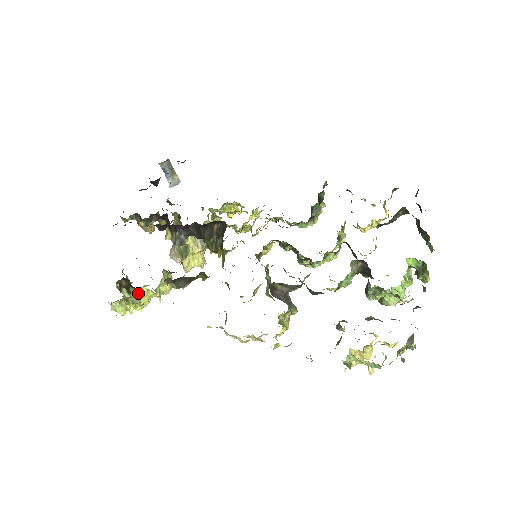
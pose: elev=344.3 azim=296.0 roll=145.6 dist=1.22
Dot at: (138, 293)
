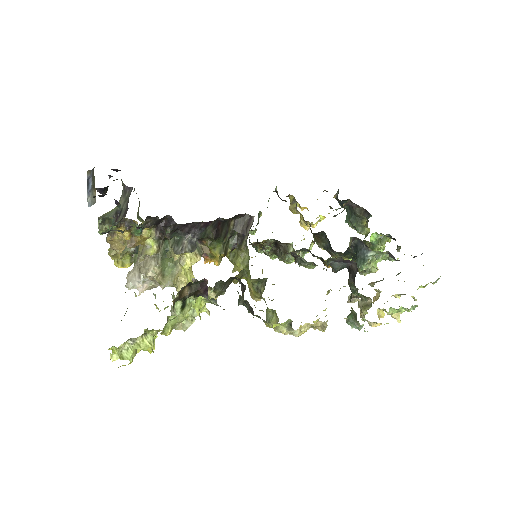
Dot at: (194, 305)
